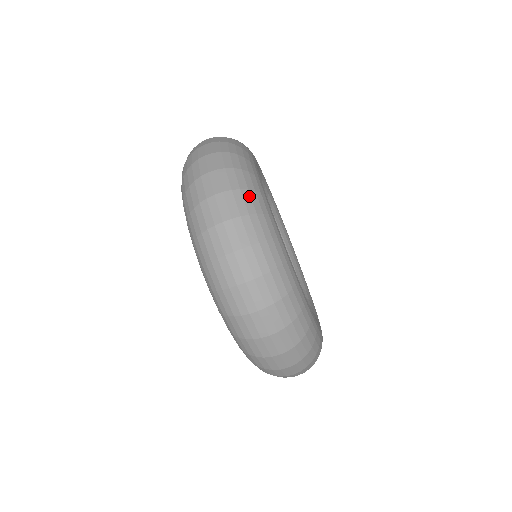
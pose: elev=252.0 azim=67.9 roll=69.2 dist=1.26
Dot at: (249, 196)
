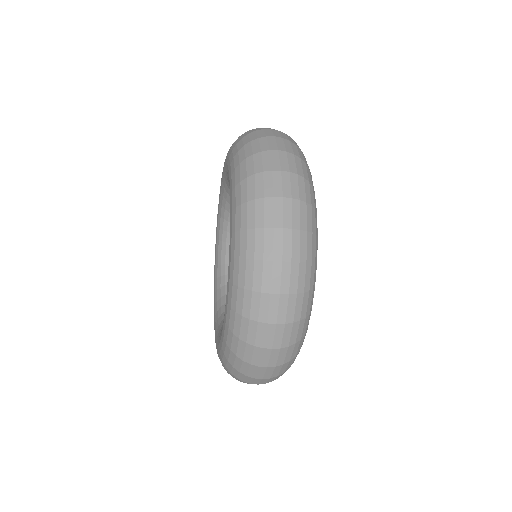
Dot at: (311, 213)
